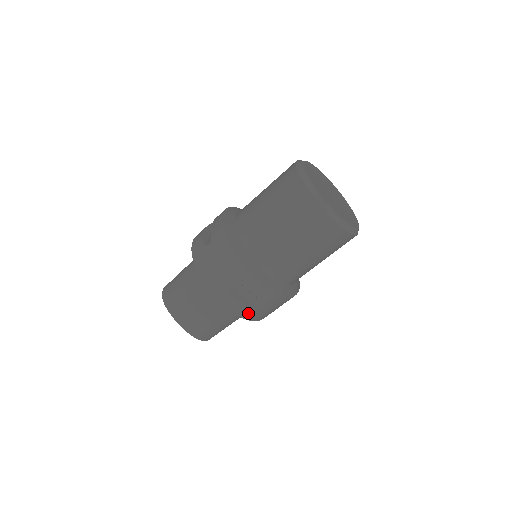
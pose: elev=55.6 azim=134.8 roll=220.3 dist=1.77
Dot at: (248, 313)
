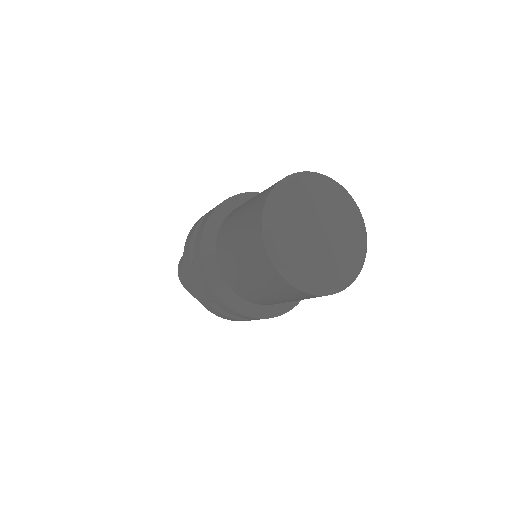
Dot at: occluded
